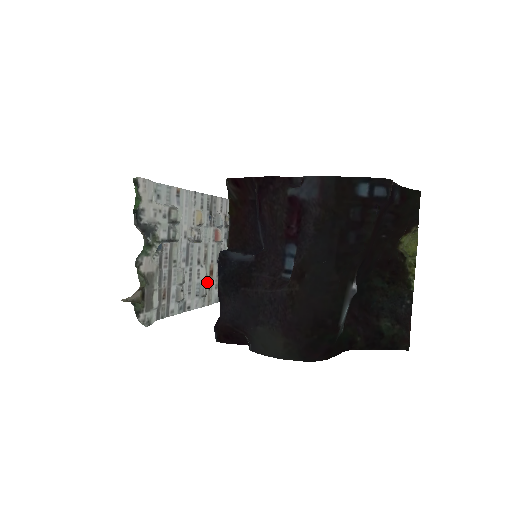
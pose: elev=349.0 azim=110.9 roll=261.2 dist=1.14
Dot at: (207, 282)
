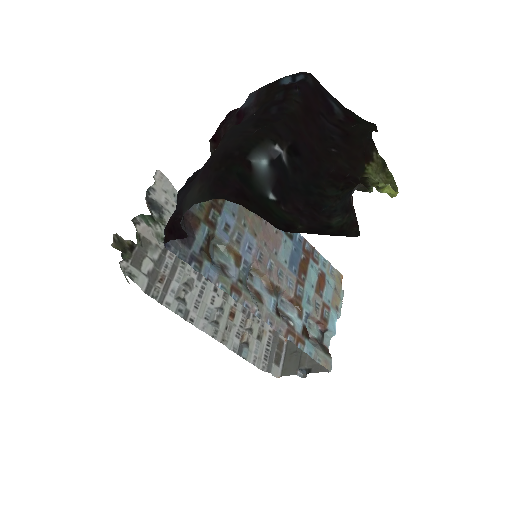
Dot at: (224, 319)
